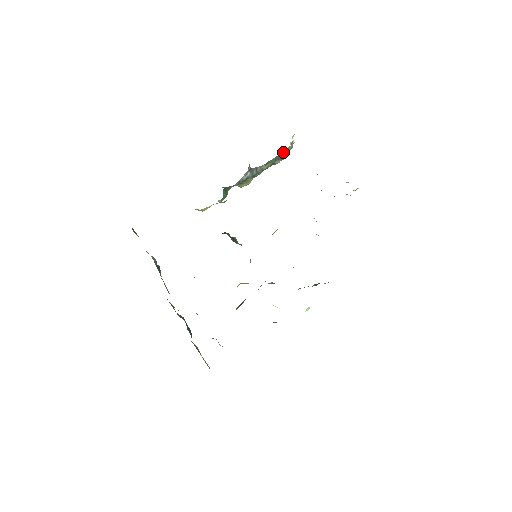
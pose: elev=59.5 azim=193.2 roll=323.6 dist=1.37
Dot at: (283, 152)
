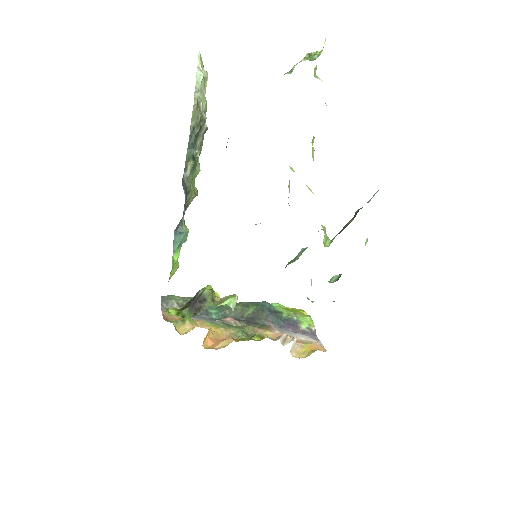
Dot at: (190, 131)
